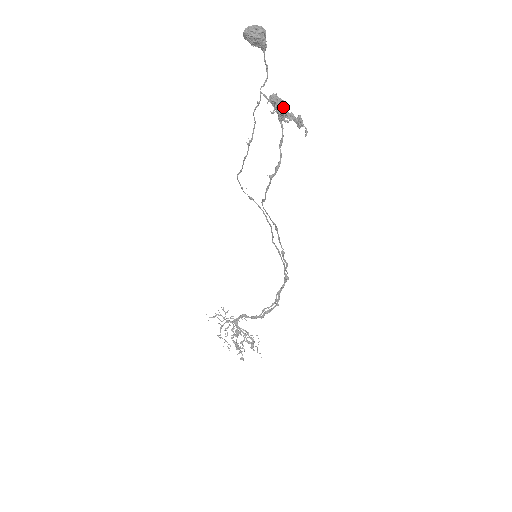
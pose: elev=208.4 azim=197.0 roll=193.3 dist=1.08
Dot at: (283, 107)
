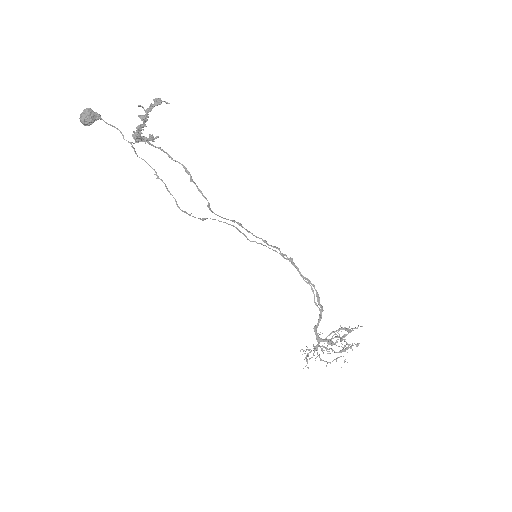
Dot at: (143, 116)
